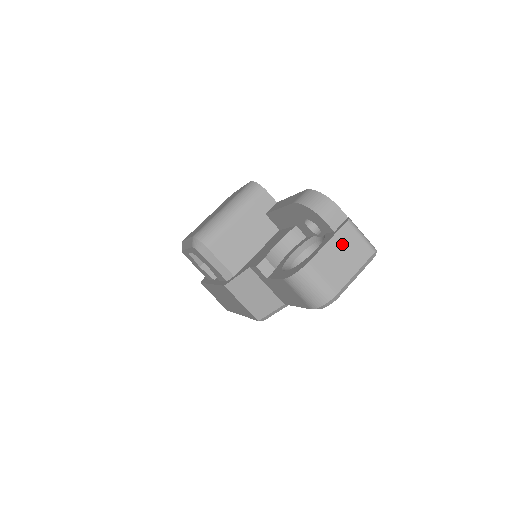
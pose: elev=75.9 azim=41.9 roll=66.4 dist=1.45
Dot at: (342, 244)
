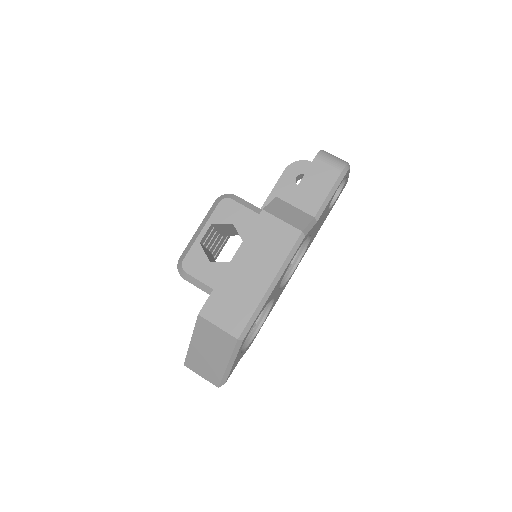
Dot at: occluded
